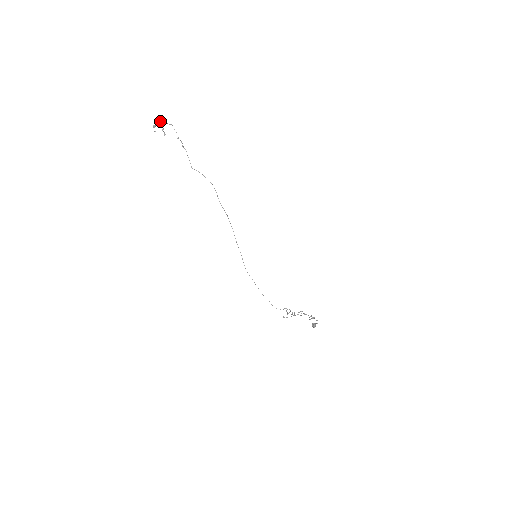
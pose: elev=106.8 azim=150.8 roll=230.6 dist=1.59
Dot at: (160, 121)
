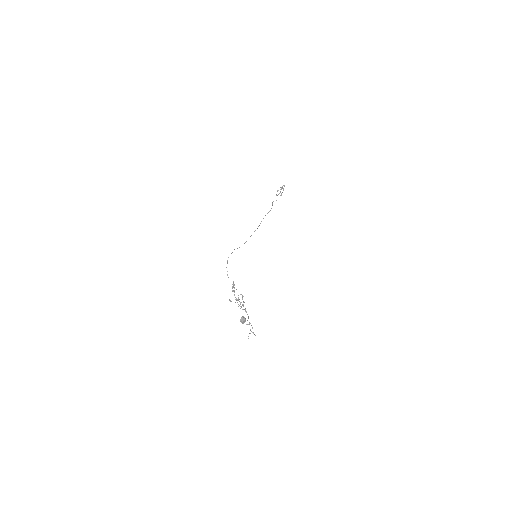
Dot at: occluded
